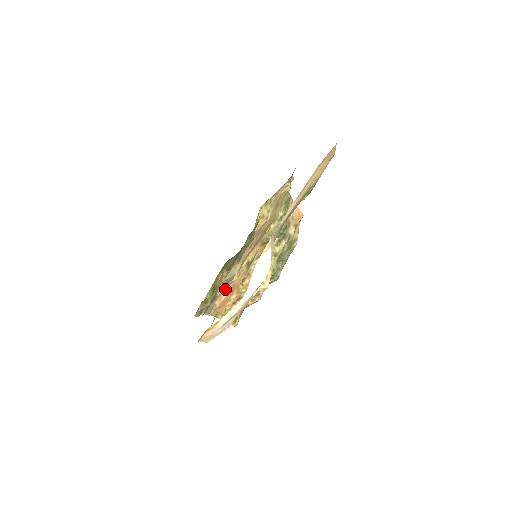
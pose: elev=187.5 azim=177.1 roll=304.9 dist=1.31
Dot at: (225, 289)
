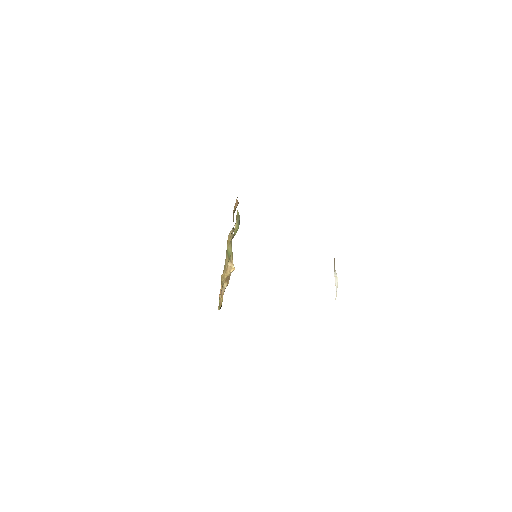
Dot at: occluded
